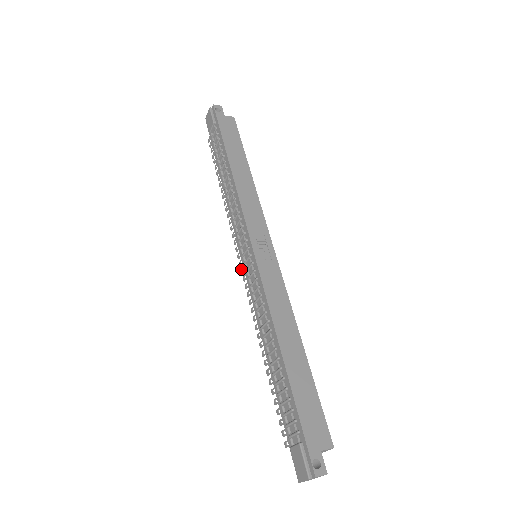
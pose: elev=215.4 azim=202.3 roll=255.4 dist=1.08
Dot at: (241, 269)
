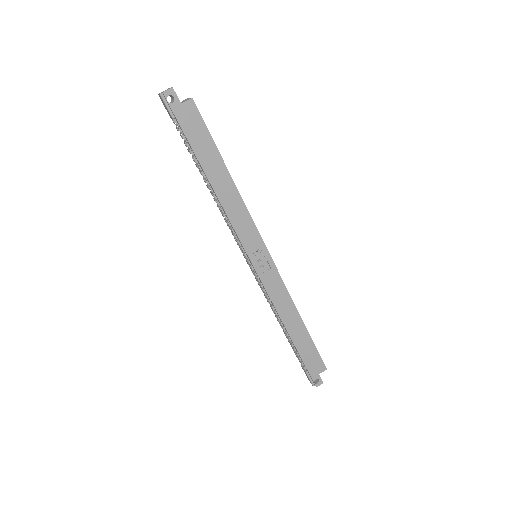
Dot at: (246, 261)
